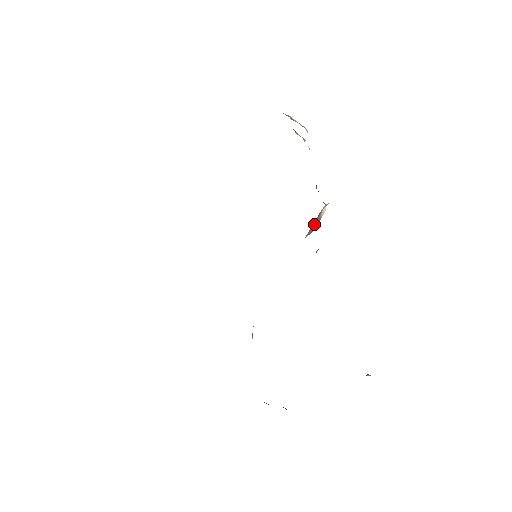
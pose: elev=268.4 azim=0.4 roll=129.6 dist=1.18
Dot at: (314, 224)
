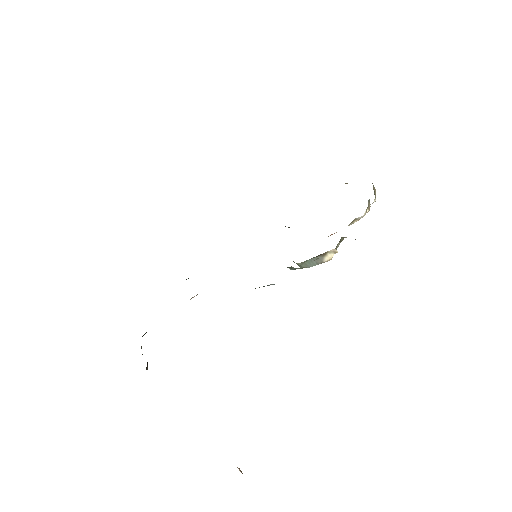
Dot at: (313, 261)
